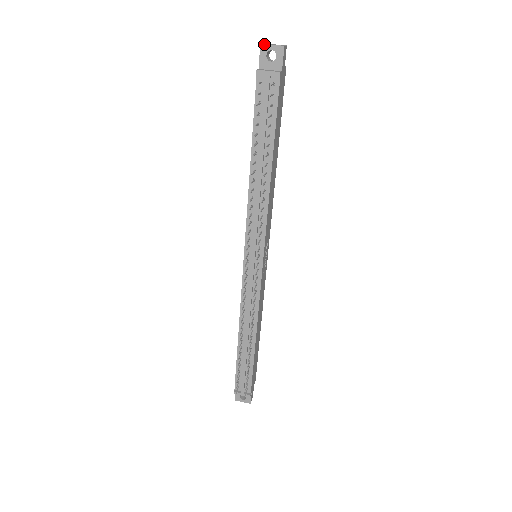
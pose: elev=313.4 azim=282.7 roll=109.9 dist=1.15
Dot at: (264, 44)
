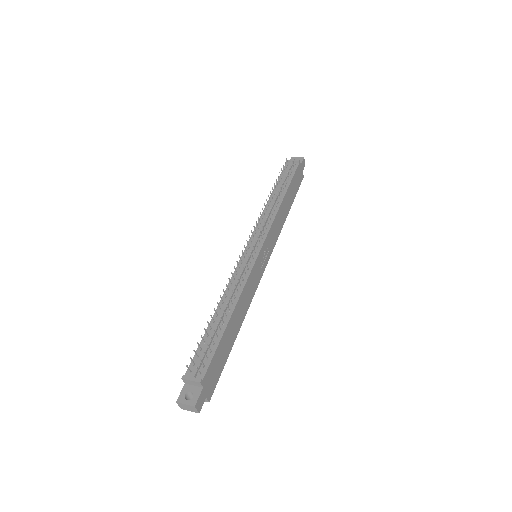
Dot at: (293, 157)
